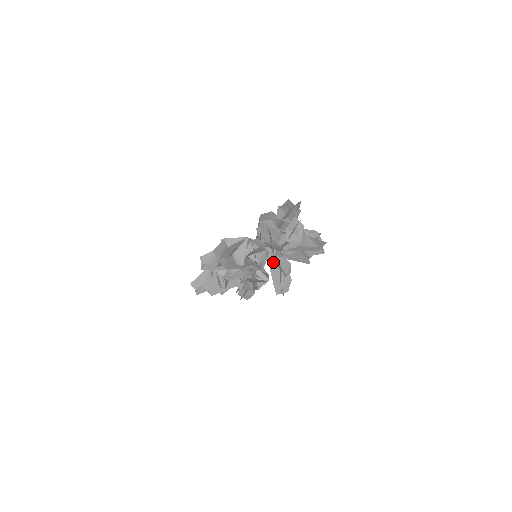
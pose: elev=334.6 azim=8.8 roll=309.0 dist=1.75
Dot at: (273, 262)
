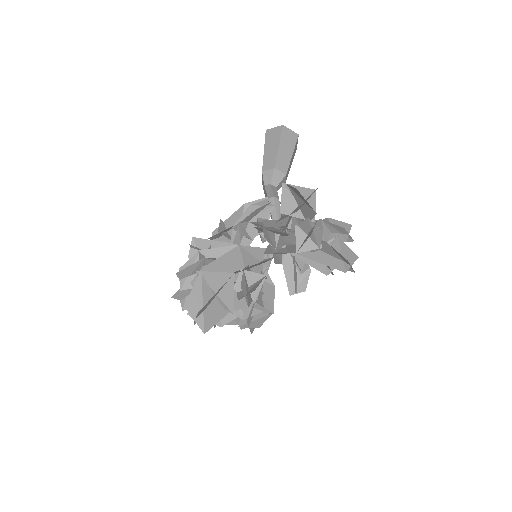
Dot at: occluded
